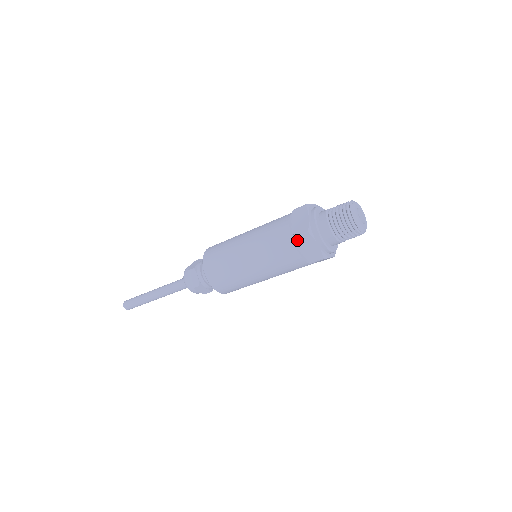
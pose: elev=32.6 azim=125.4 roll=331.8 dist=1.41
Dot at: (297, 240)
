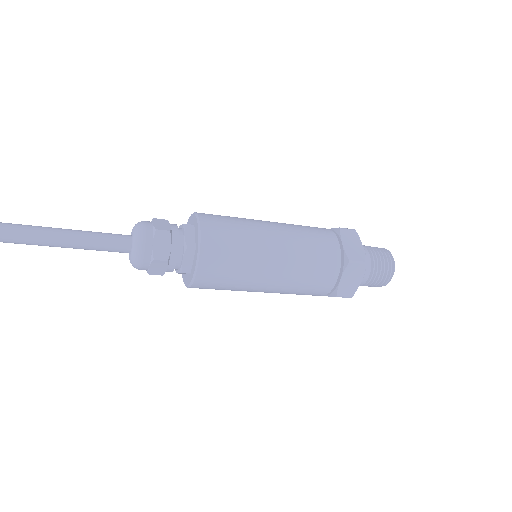
Dot at: (349, 266)
